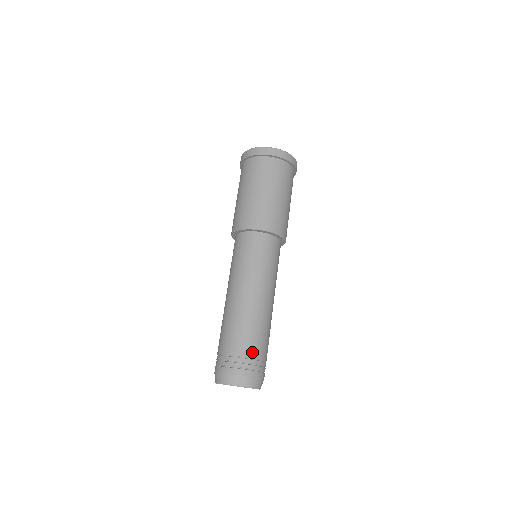
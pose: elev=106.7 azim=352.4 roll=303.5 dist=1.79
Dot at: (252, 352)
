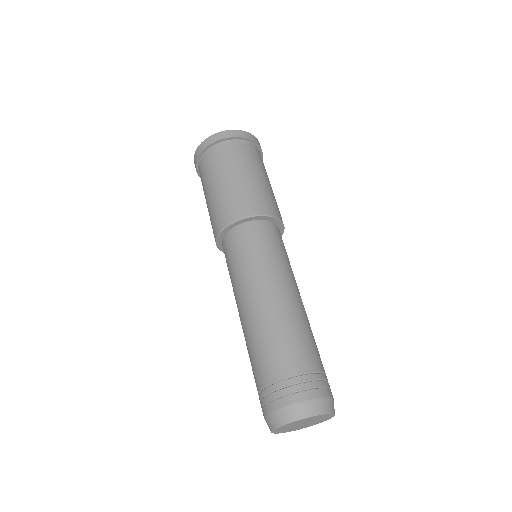
Dot at: (315, 364)
